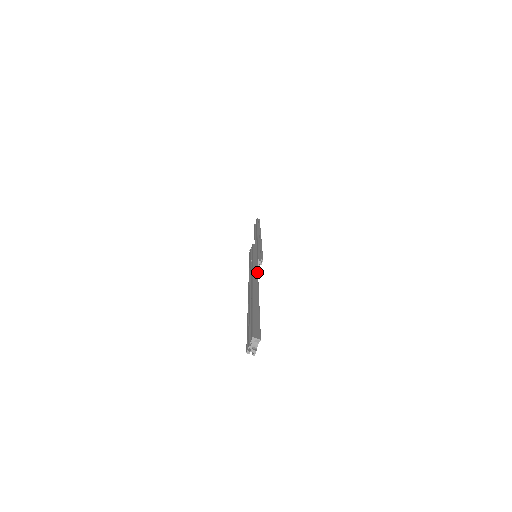
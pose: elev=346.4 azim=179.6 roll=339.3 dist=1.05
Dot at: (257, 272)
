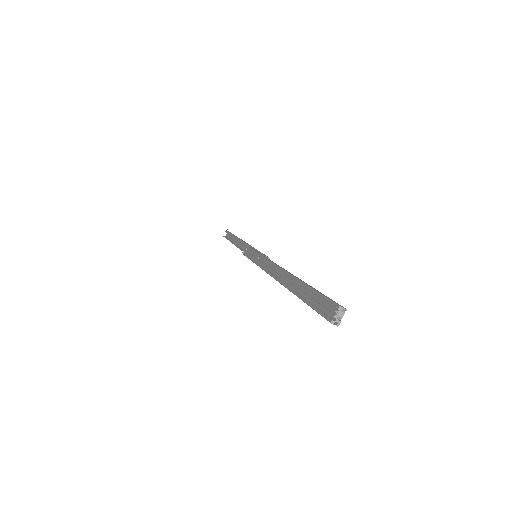
Dot at: occluded
